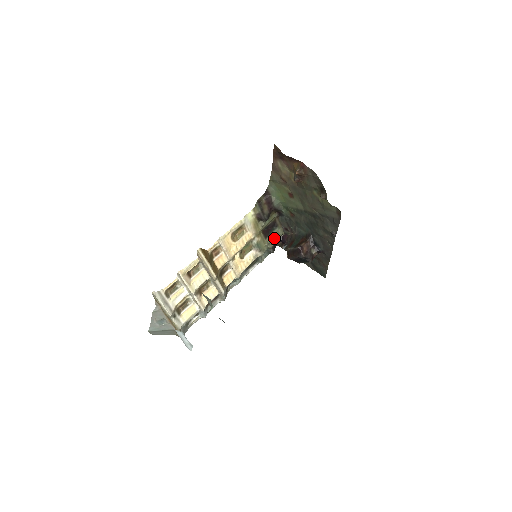
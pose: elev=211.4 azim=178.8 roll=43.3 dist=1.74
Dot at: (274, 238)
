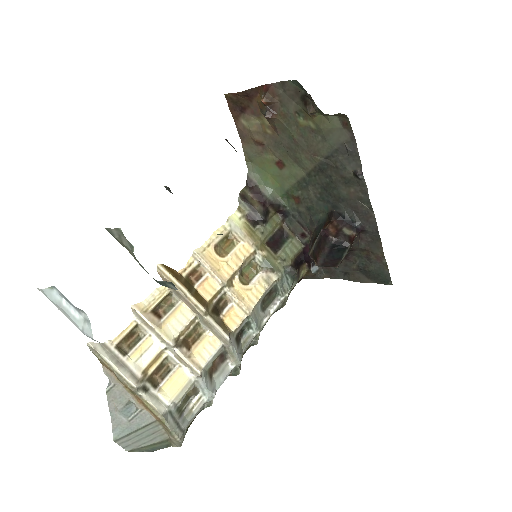
Dot at: (289, 252)
